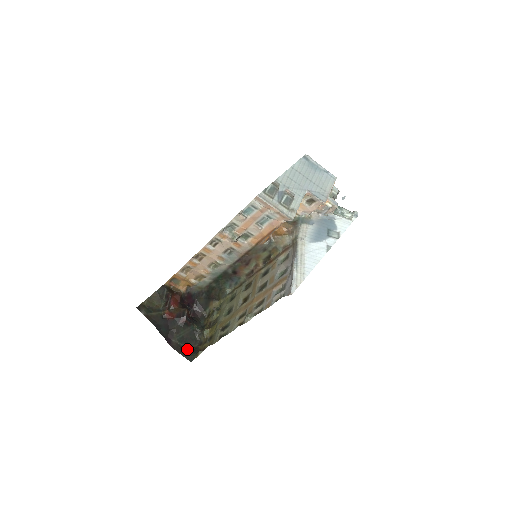
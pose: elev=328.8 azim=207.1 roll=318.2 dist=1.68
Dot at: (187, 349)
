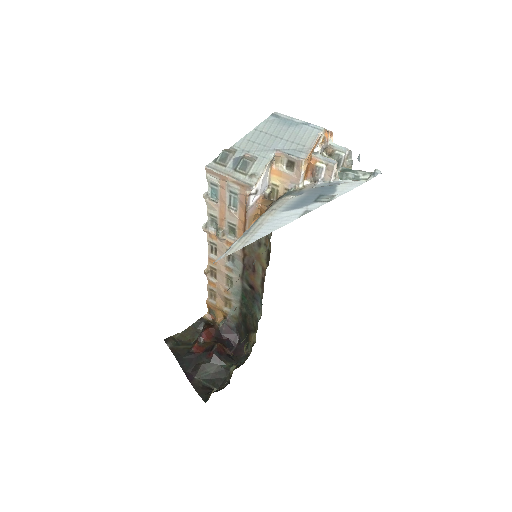
Dot at: (209, 389)
